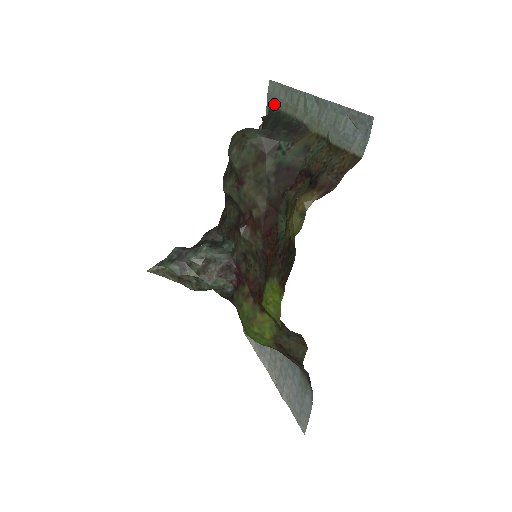
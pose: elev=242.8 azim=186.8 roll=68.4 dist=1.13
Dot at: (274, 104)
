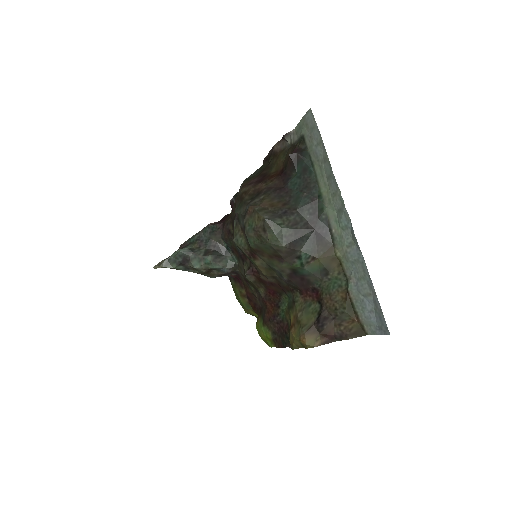
Dot at: (308, 145)
